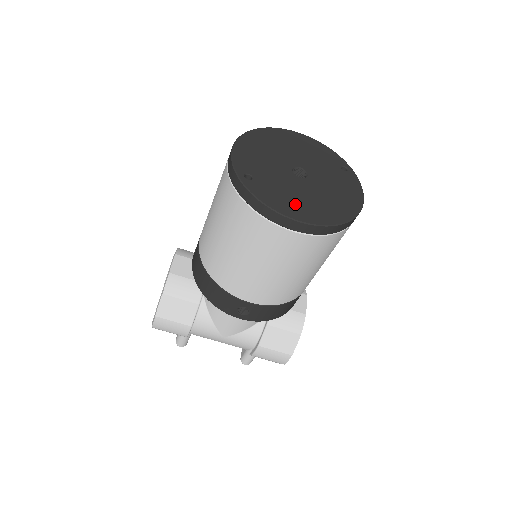
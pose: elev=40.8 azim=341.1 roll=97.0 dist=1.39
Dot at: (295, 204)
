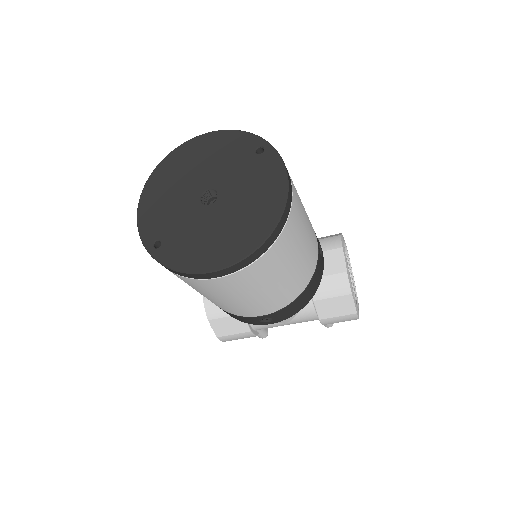
Dot at: (208, 249)
